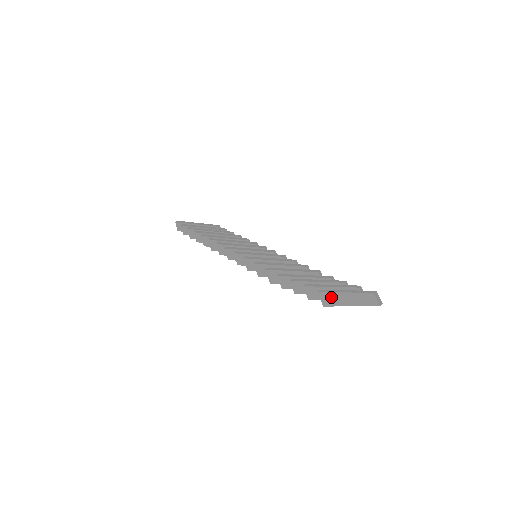
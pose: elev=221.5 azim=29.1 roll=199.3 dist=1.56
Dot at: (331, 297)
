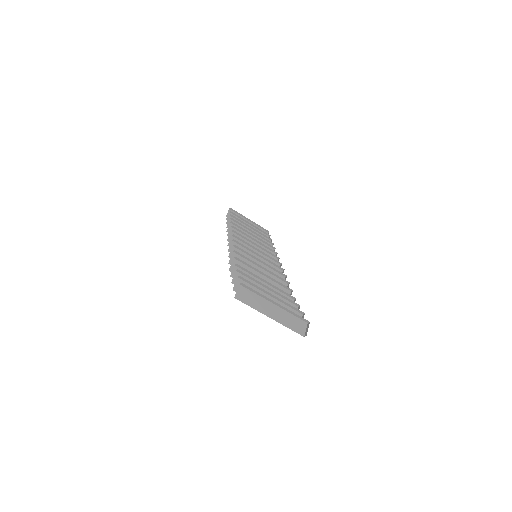
Dot at: (251, 296)
